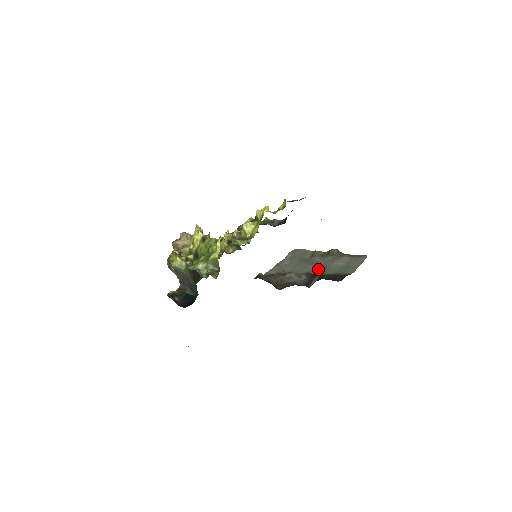
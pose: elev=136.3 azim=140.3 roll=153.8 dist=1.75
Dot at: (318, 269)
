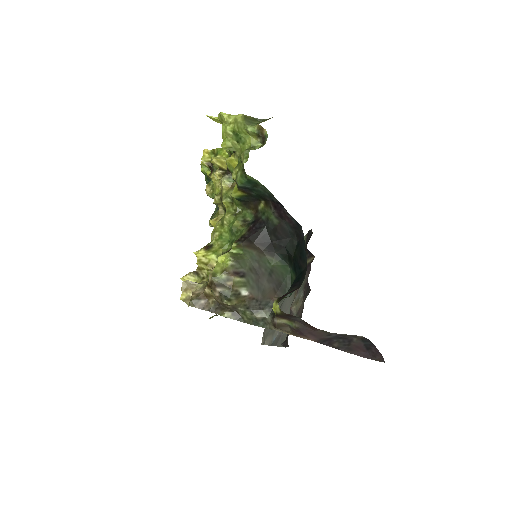
Dot at: occluded
